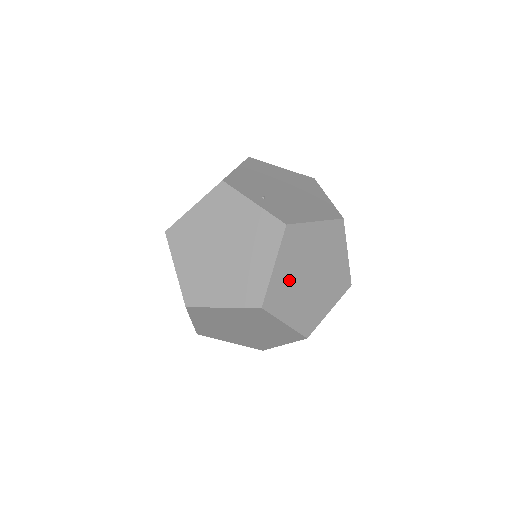
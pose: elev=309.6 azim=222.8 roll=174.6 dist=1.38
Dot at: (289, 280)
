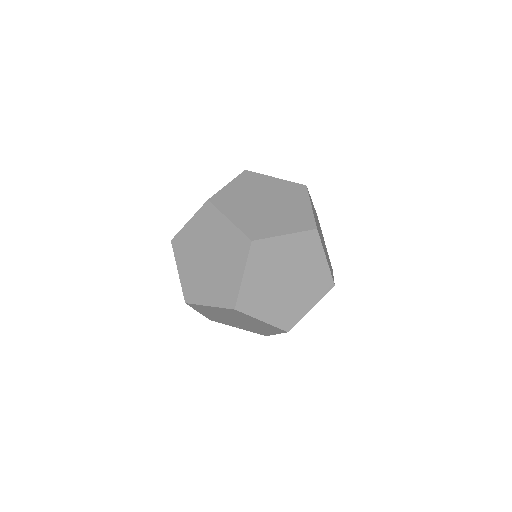
Dot at: occluded
